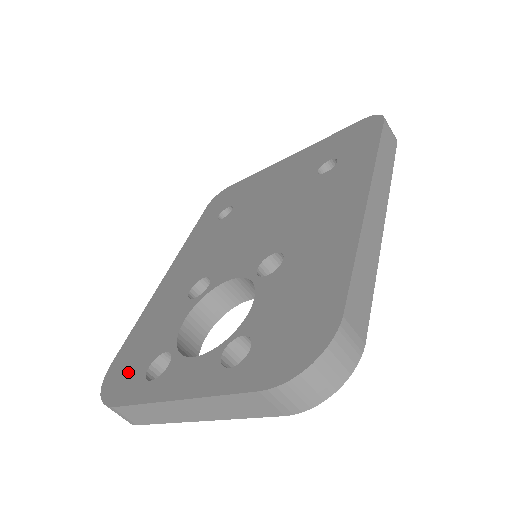
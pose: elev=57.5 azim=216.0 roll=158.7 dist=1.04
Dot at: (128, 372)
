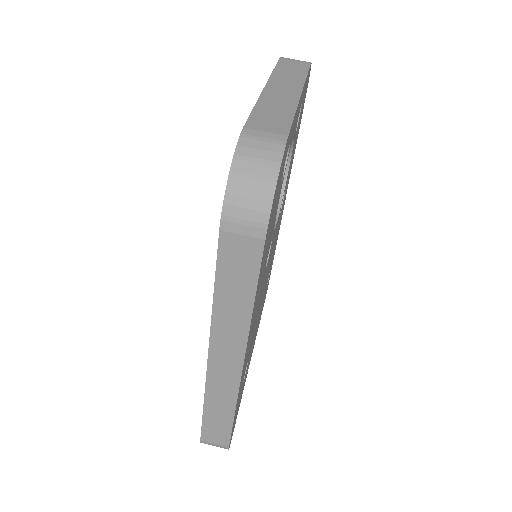
Dot at: occluded
